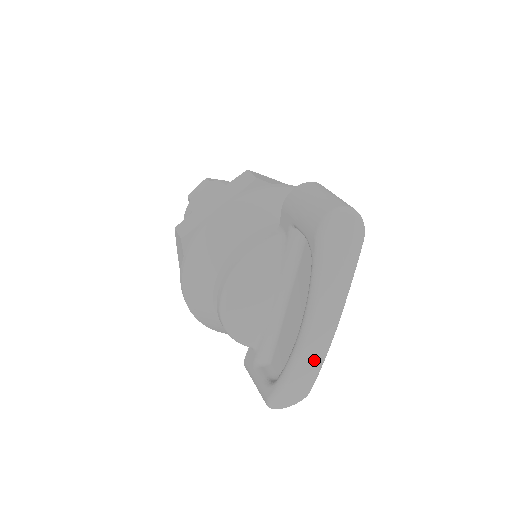
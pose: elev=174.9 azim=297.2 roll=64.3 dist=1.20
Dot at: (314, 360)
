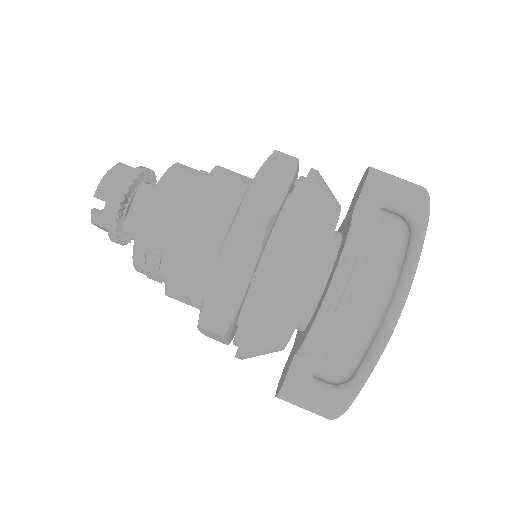
Dot at: occluded
